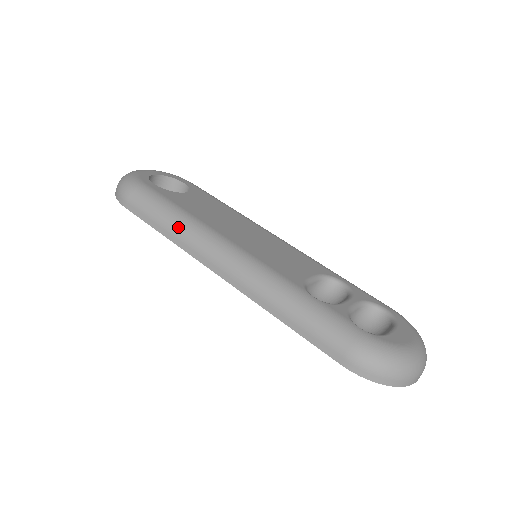
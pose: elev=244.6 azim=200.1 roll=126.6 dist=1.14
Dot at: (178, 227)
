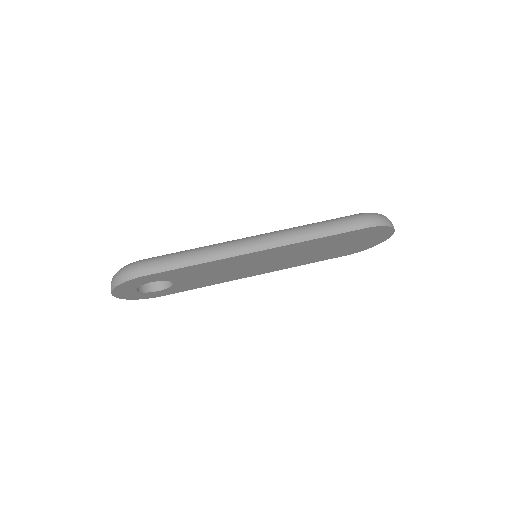
Dot at: (204, 251)
